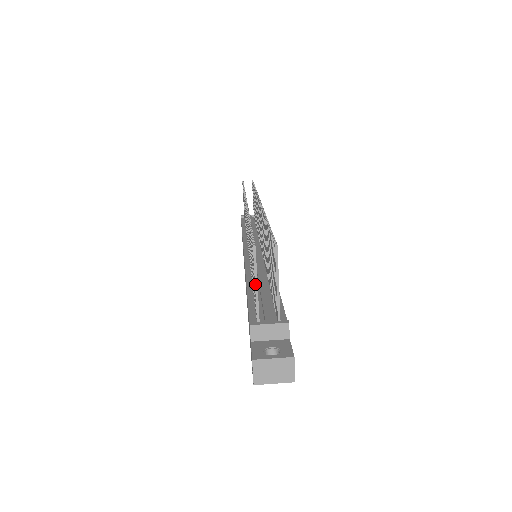
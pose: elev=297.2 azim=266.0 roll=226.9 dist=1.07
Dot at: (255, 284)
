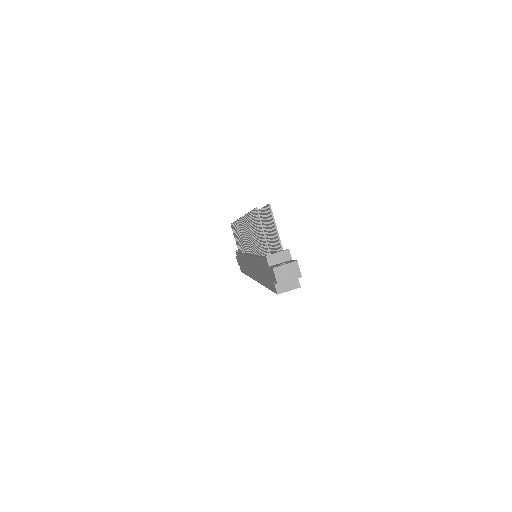
Dot at: (263, 231)
